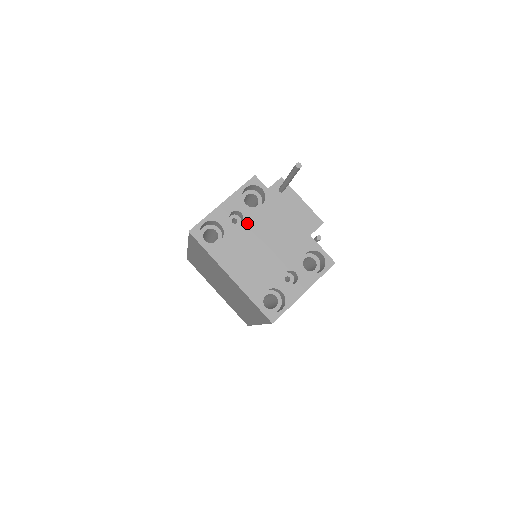
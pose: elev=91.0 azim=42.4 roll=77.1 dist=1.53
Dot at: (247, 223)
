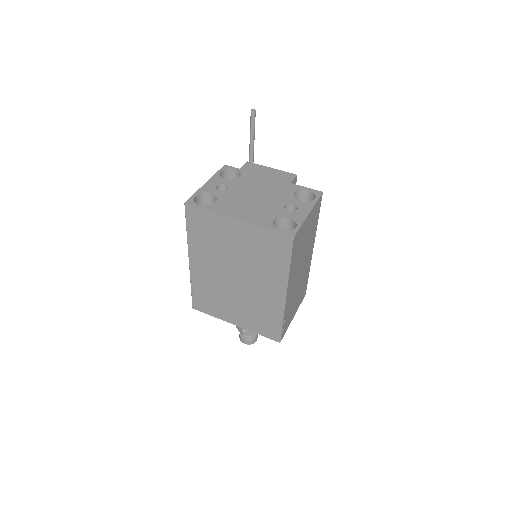
Dot at: (233, 188)
